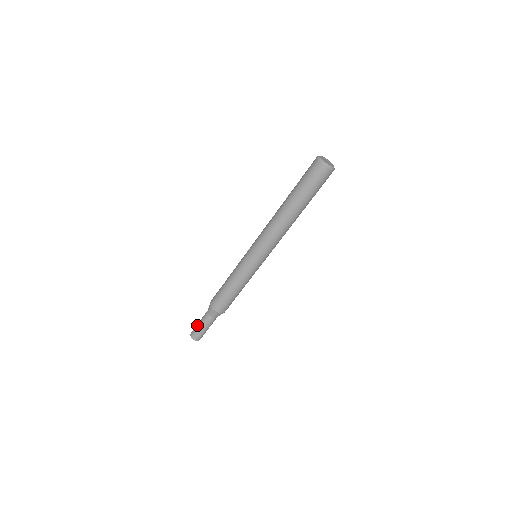
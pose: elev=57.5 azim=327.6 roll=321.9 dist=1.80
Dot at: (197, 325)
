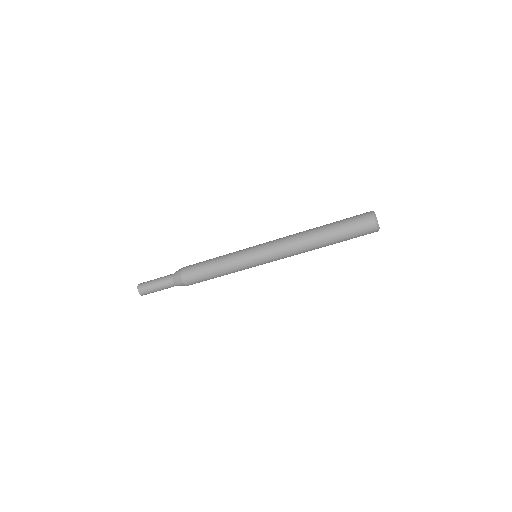
Dot at: (152, 281)
